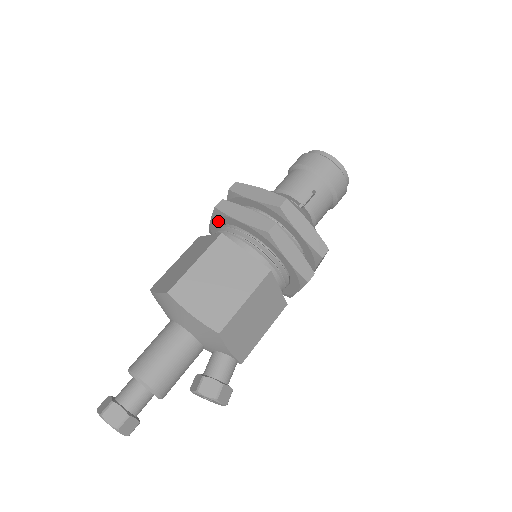
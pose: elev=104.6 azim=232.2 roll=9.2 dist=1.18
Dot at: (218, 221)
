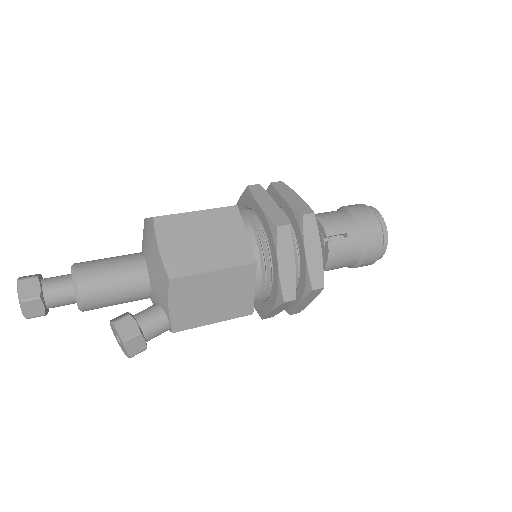
Dot at: (244, 202)
